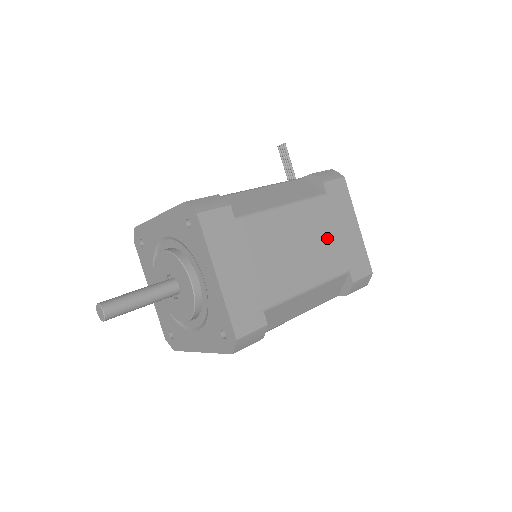
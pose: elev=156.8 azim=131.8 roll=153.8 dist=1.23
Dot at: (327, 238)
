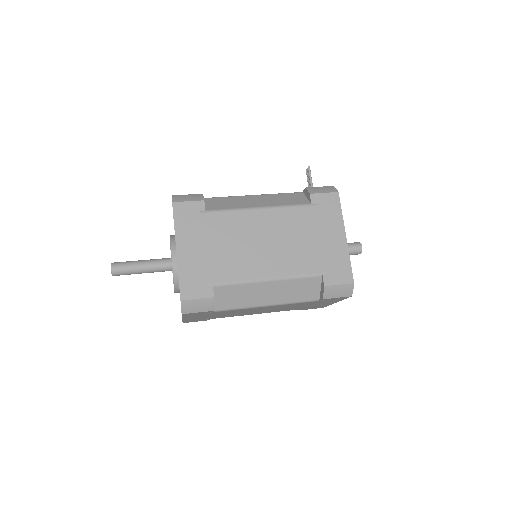
Dot at: (301, 241)
